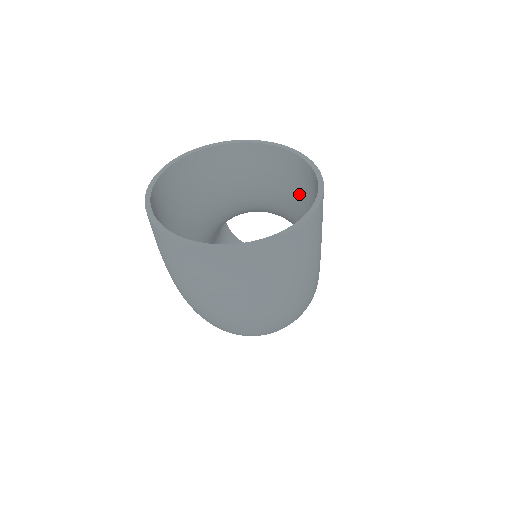
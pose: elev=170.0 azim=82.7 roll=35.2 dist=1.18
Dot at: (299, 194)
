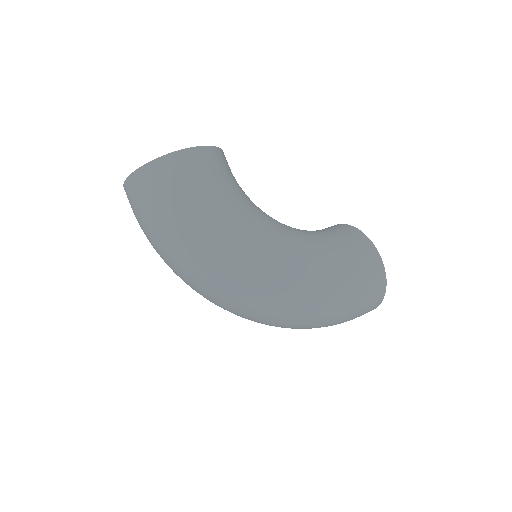
Dot at: occluded
